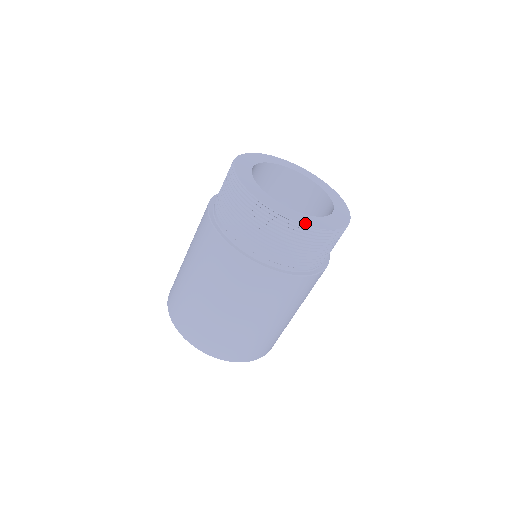
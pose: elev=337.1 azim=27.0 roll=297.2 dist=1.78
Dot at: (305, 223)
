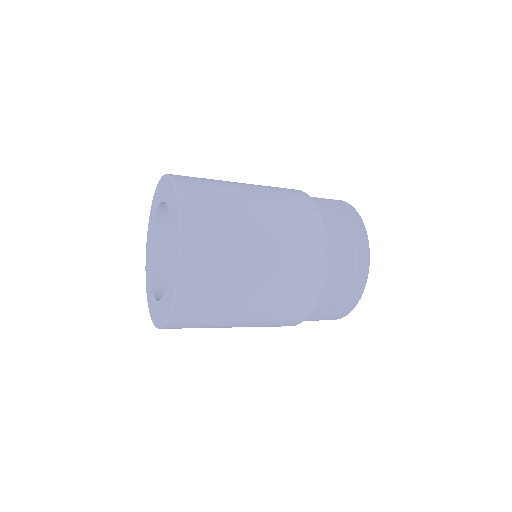
Dot at: (367, 273)
